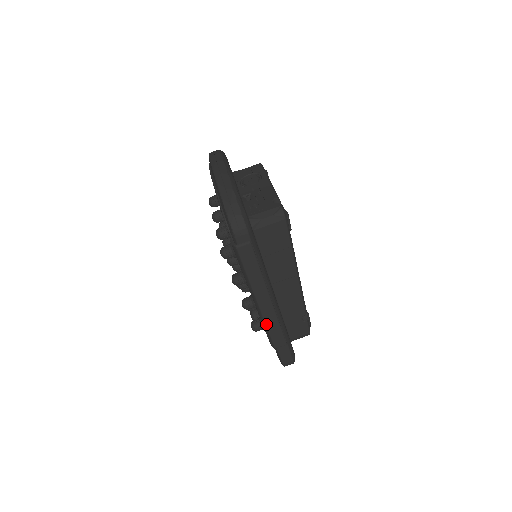
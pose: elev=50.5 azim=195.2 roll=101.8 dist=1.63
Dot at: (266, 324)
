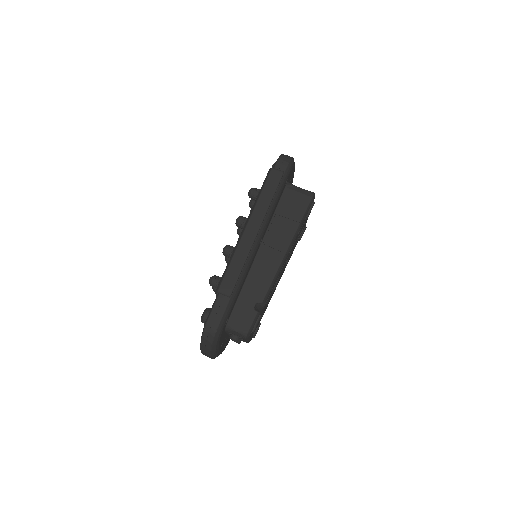
Dot at: (234, 255)
